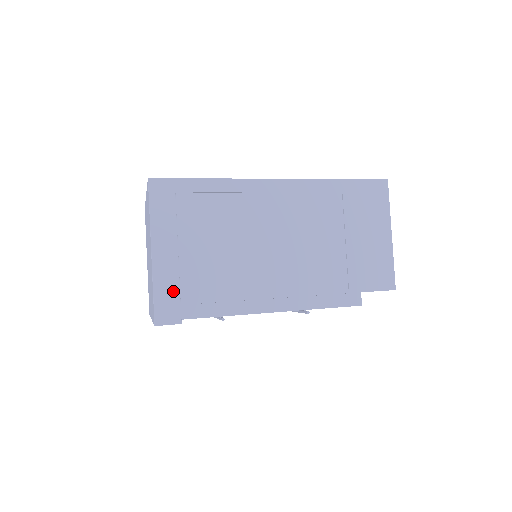
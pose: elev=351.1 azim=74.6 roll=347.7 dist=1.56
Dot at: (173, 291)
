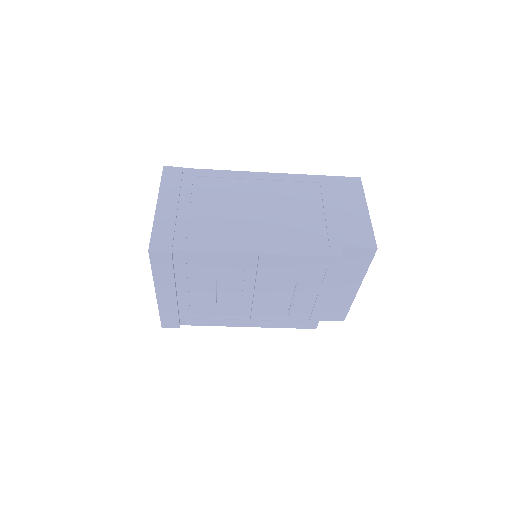
Dot at: (169, 230)
